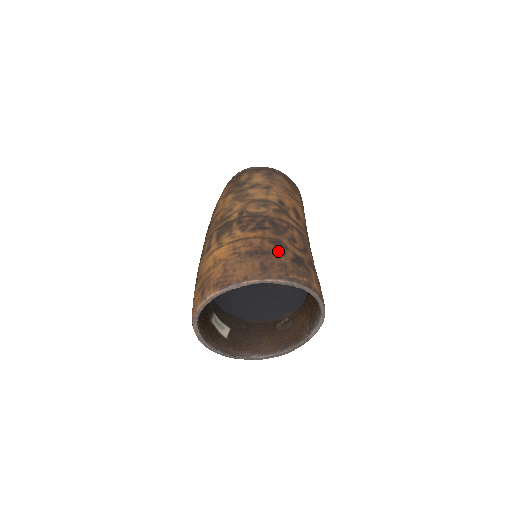
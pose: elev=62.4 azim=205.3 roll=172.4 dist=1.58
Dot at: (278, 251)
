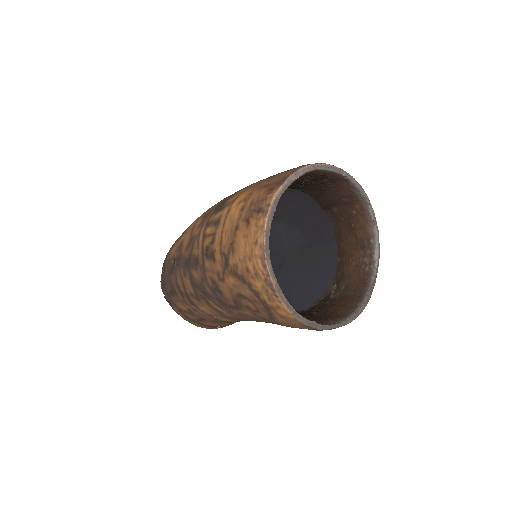
Dot at: occluded
